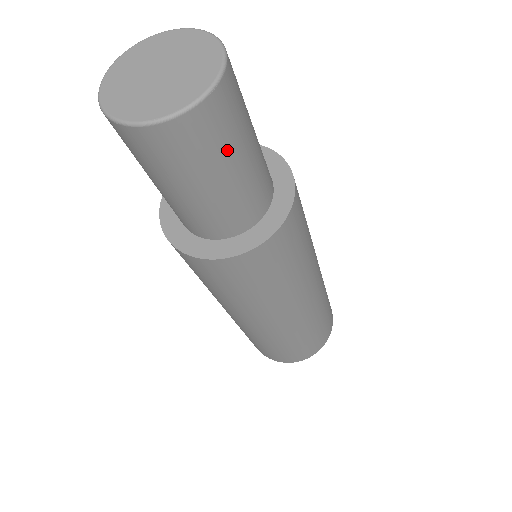
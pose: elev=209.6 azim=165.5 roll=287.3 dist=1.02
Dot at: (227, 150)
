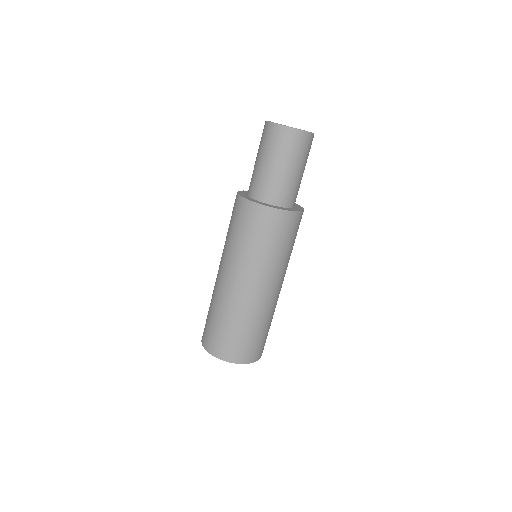
Dot at: (301, 159)
